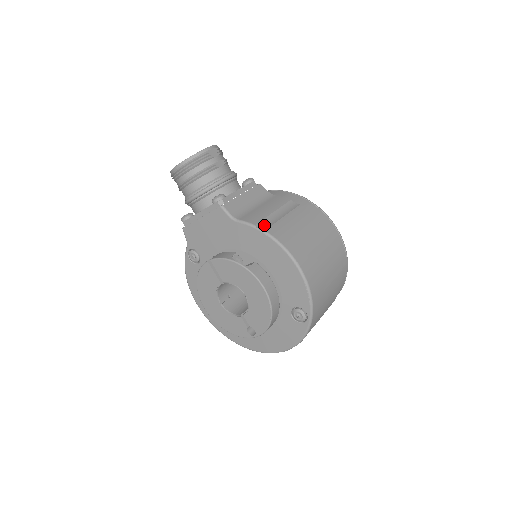
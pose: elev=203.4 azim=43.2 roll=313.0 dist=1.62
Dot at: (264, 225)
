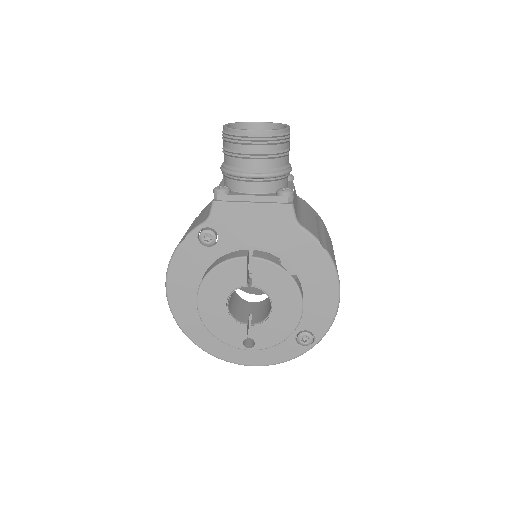
Dot at: (322, 242)
